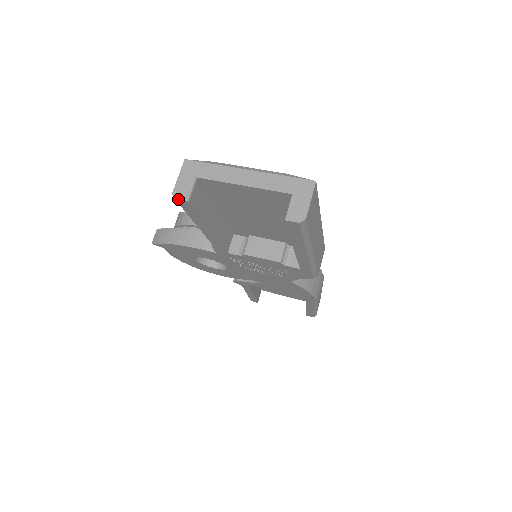
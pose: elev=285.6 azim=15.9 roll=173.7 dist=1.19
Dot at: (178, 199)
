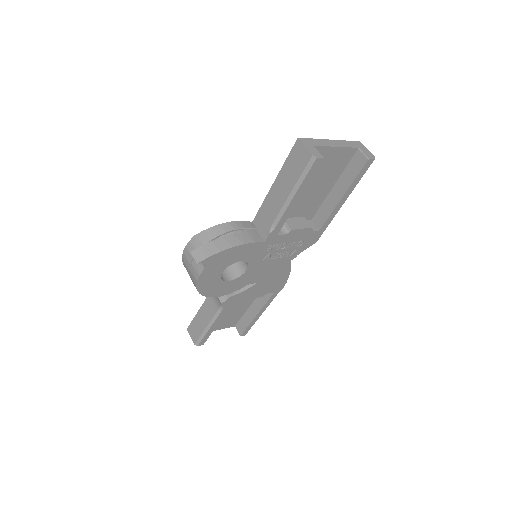
Dot at: (319, 157)
